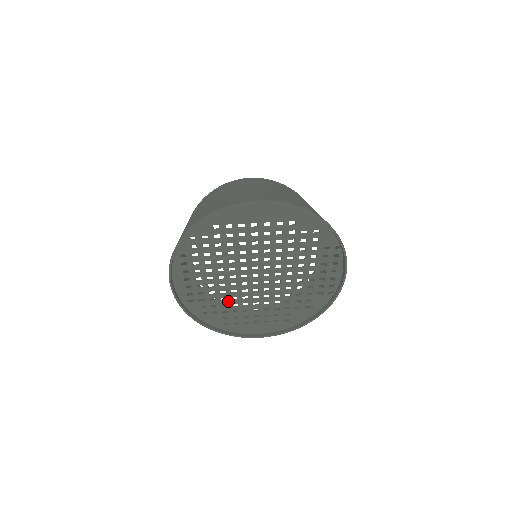
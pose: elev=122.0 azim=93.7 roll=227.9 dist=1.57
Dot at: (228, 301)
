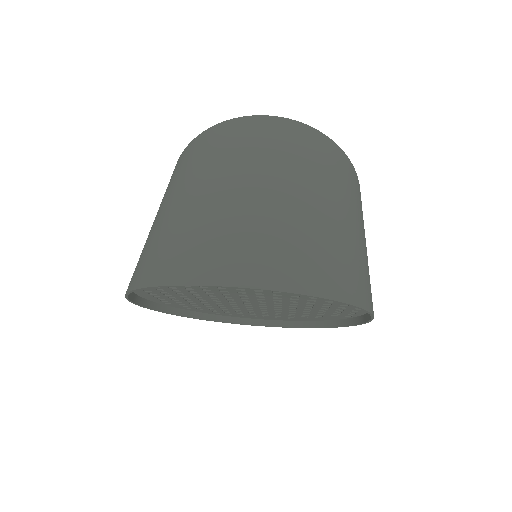
Dot at: (215, 307)
